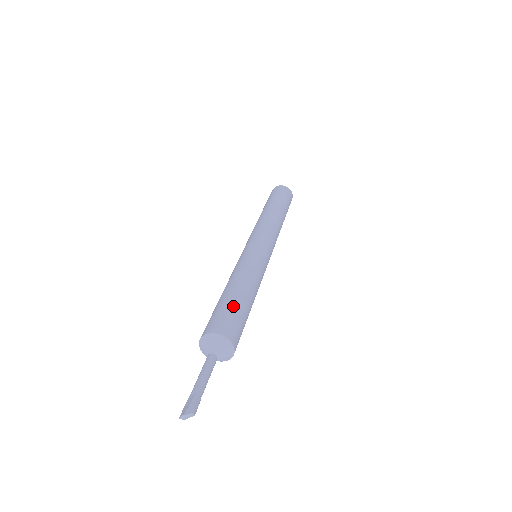
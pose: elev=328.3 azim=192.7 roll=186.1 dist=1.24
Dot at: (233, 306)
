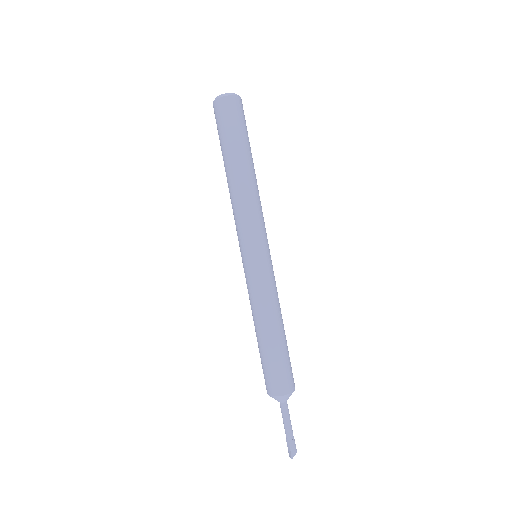
Dot at: (274, 361)
